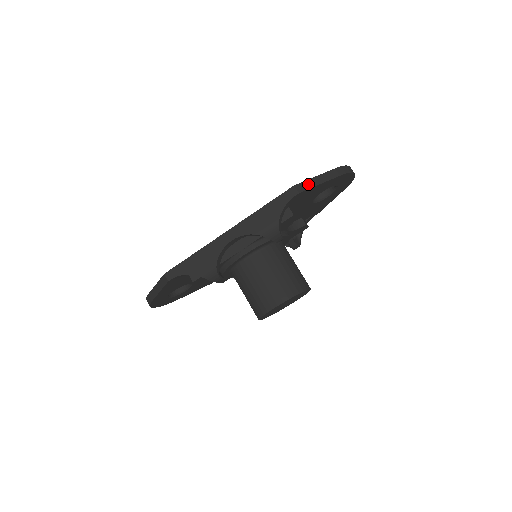
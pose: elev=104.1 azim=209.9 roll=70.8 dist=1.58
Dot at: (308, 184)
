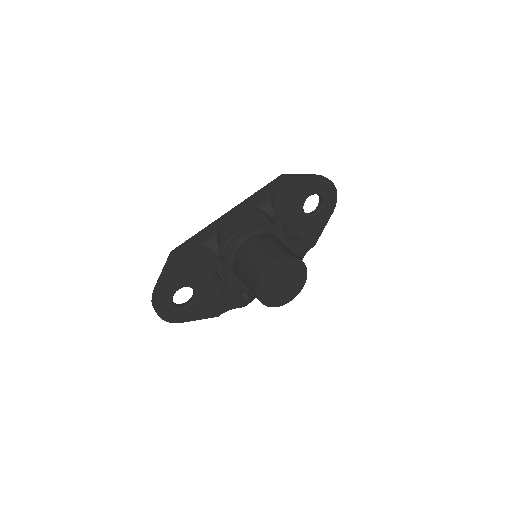
Dot at: (294, 175)
